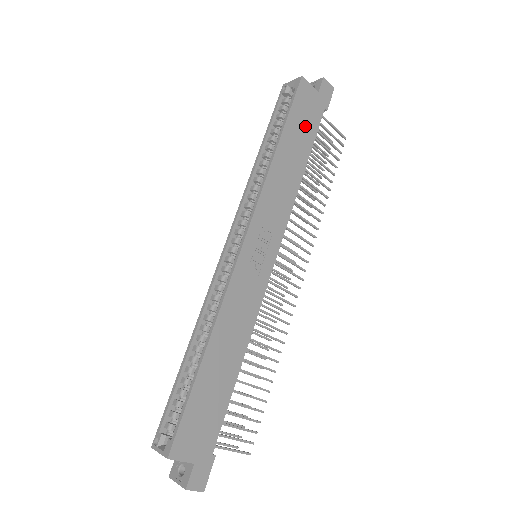
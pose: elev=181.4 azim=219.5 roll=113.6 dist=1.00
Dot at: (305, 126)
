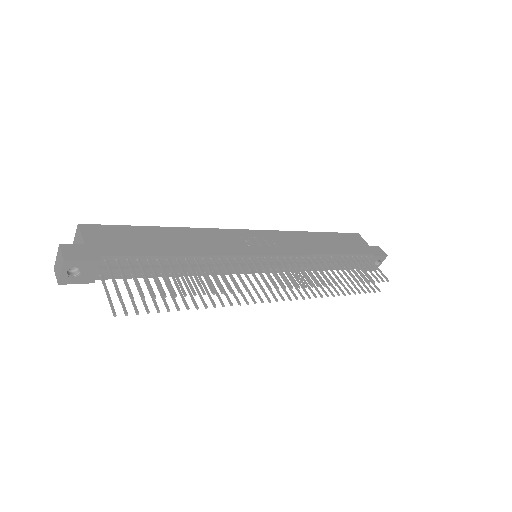
Dot at: (347, 245)
